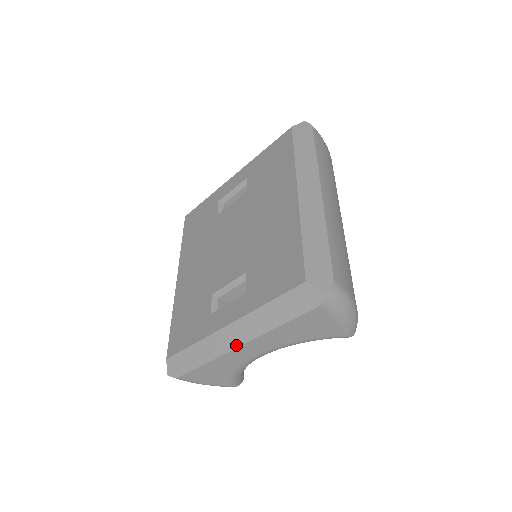
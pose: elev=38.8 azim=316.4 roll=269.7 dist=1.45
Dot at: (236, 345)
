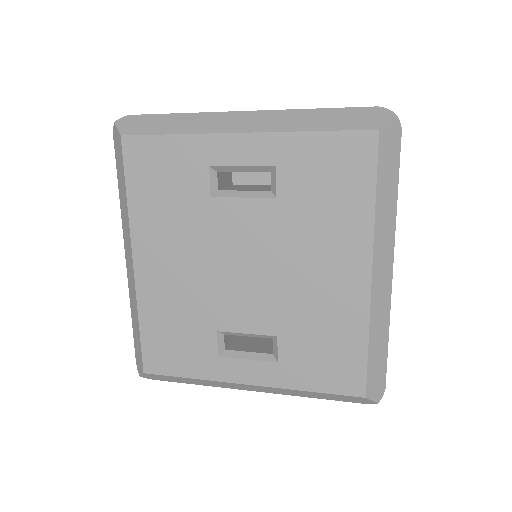
Dot at: (250, 390)
